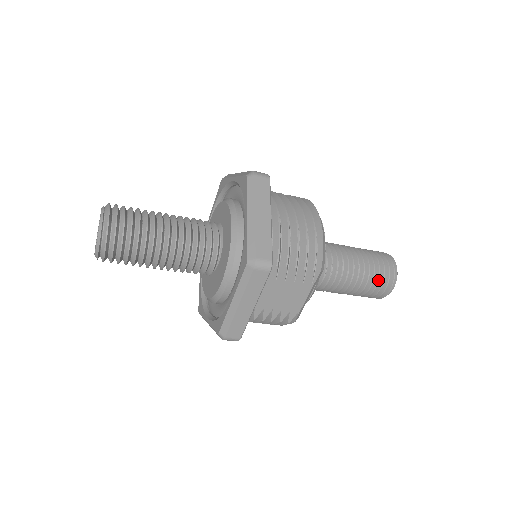
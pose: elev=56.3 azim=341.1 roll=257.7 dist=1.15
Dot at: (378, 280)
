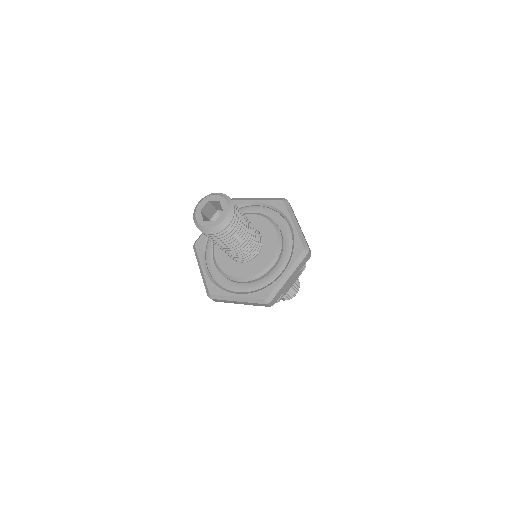
Dot at: (296, 285)
